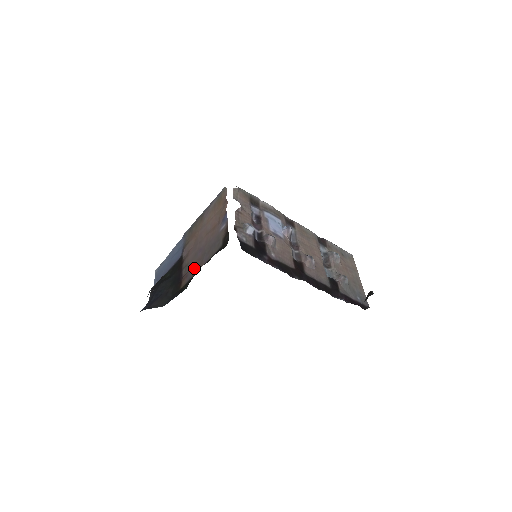
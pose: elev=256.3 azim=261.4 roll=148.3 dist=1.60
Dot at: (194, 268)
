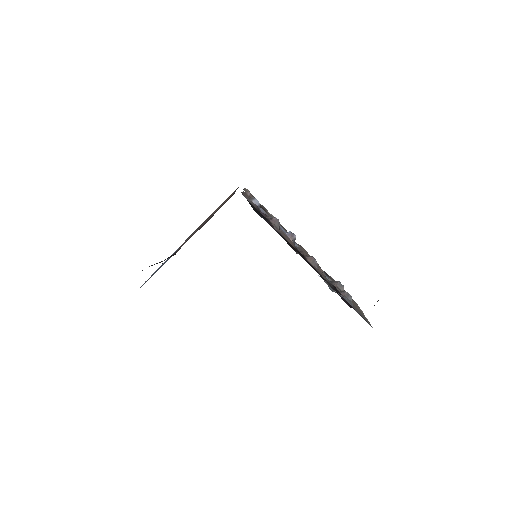
Dot at: occluded
